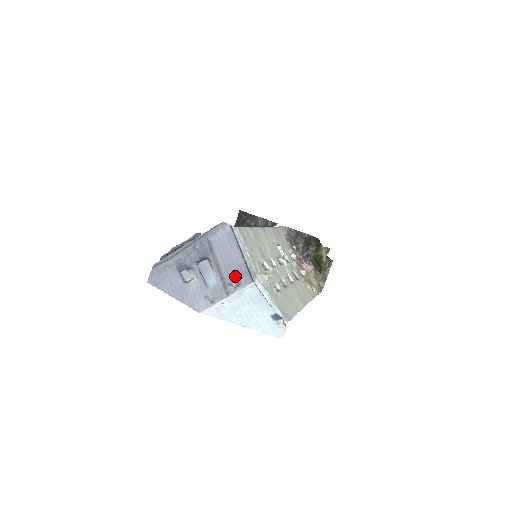
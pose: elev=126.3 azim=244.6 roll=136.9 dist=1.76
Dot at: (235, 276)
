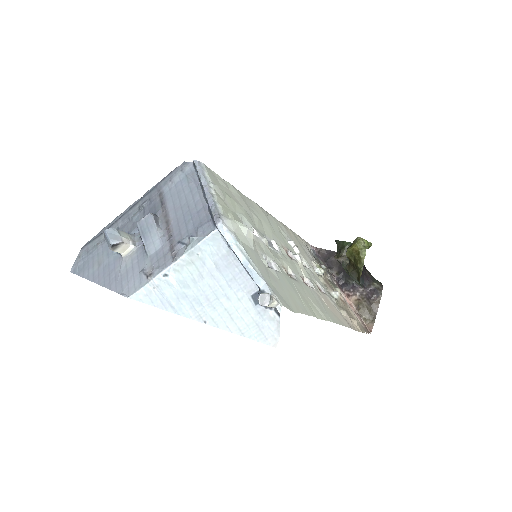
Dot at: (189, 228)
